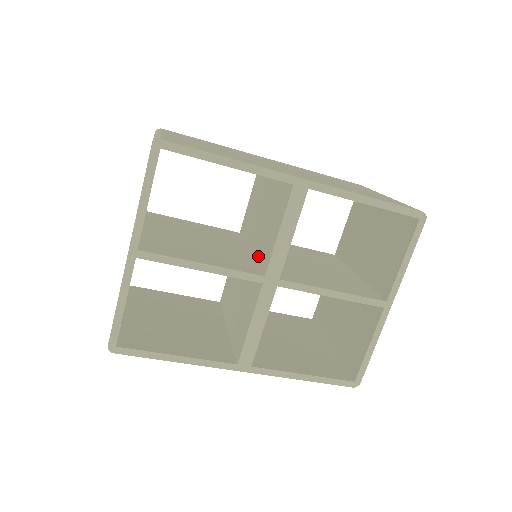
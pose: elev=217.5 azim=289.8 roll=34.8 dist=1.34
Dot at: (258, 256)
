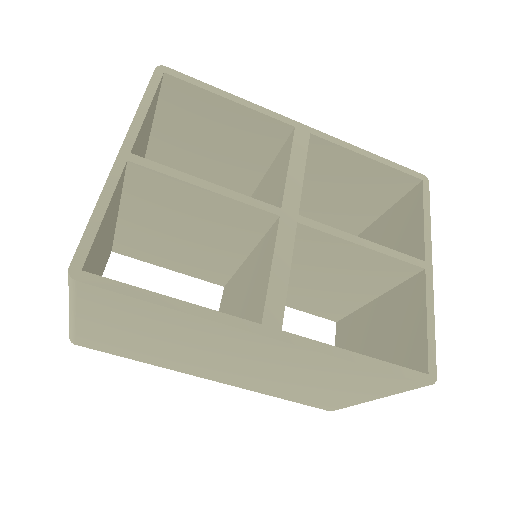
Dot at: occluded
